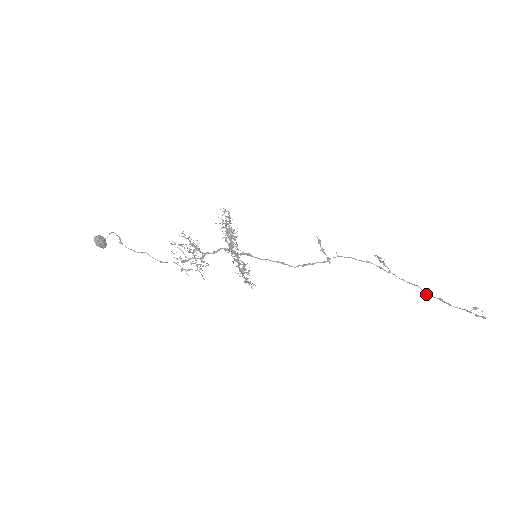
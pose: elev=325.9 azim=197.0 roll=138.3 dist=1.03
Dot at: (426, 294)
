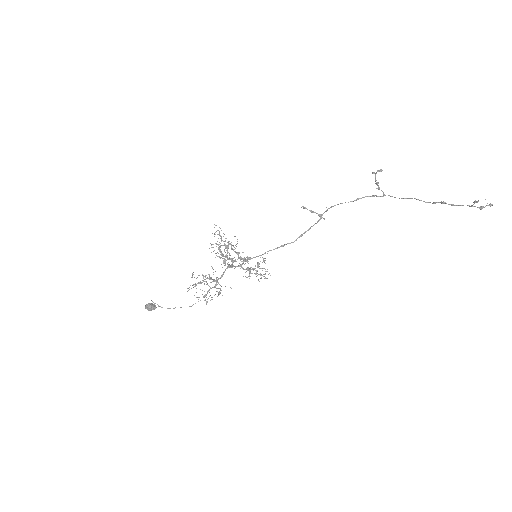
Dot at: occluded
